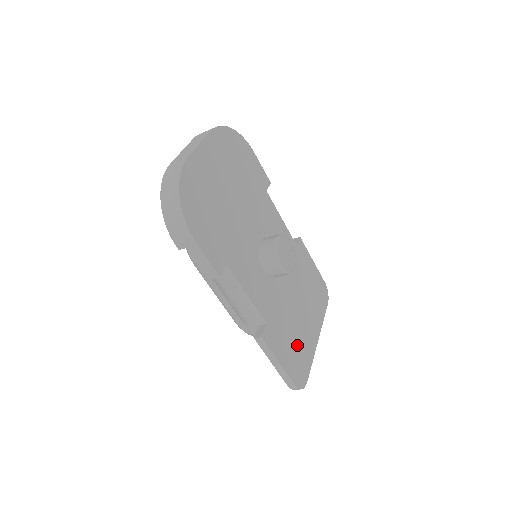
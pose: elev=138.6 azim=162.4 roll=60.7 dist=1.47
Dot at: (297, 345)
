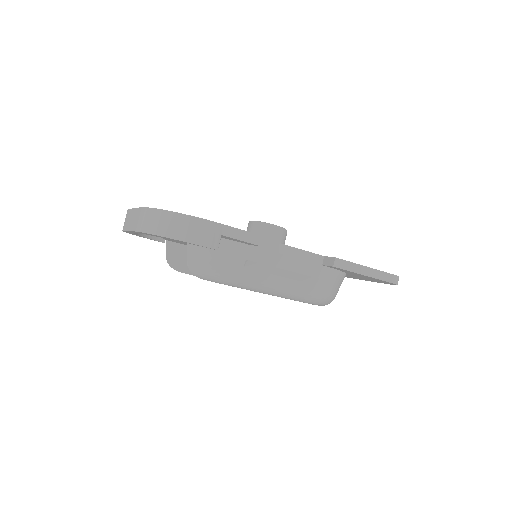
Dot at: occluded
